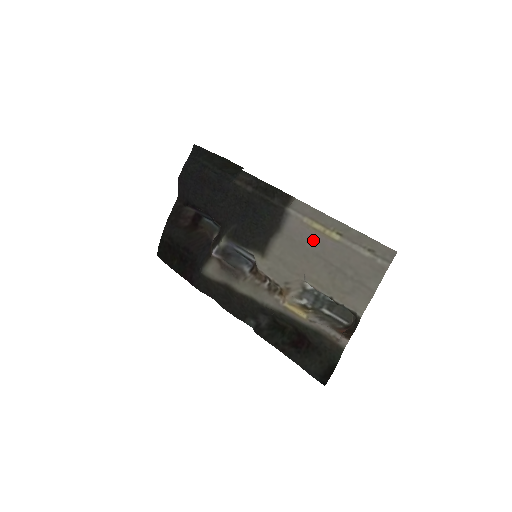
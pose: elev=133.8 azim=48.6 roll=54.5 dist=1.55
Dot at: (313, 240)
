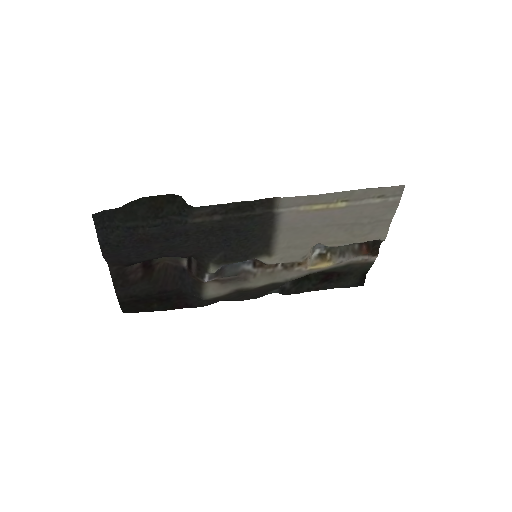
Dot at: (318, 218)
